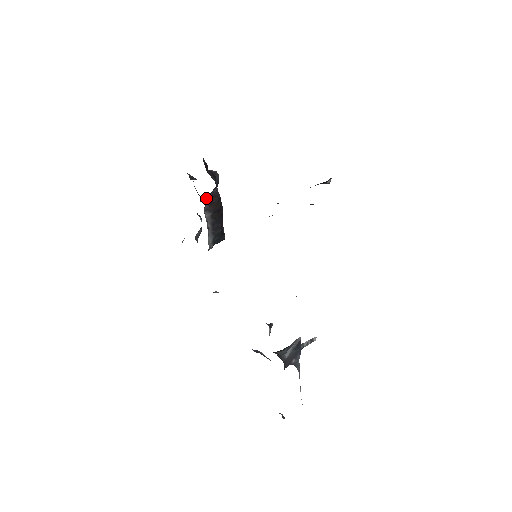
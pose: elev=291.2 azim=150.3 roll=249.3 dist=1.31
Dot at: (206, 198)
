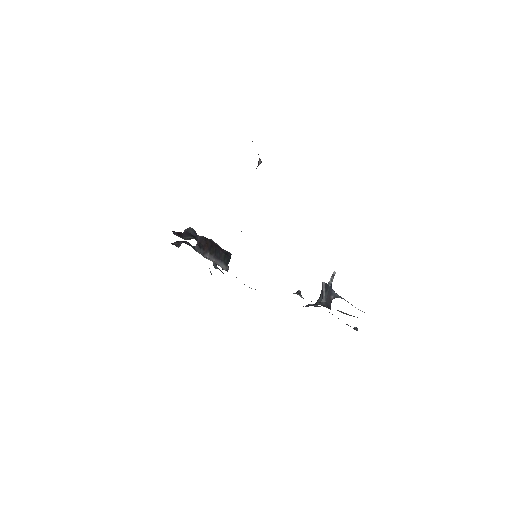
Dot at: (197, 249)
